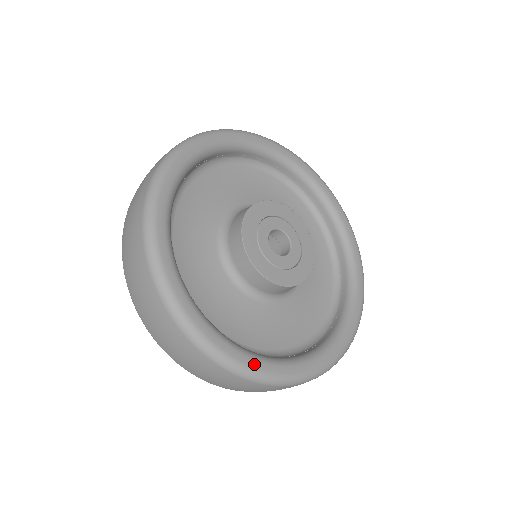
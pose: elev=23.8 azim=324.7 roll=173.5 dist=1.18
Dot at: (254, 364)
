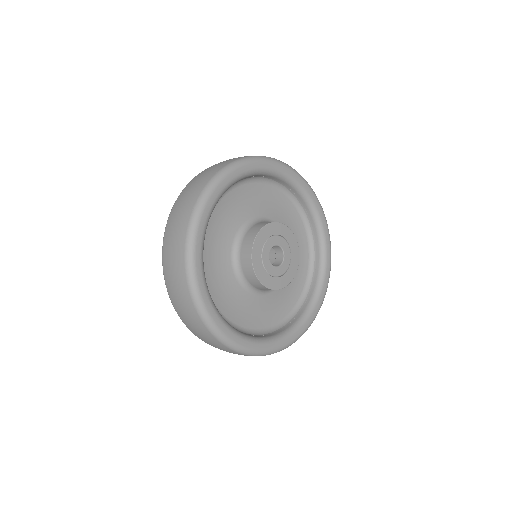
Dot at: (219, 324)
